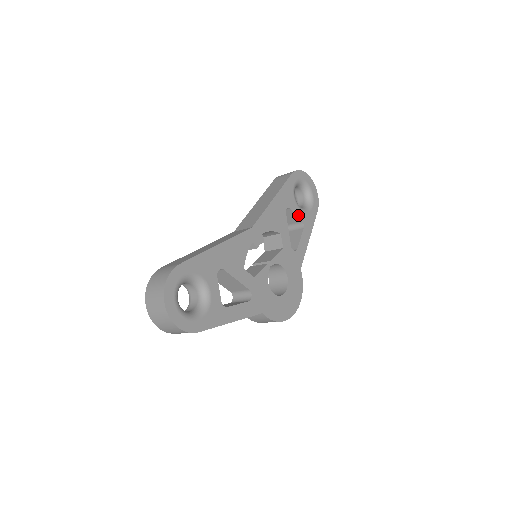
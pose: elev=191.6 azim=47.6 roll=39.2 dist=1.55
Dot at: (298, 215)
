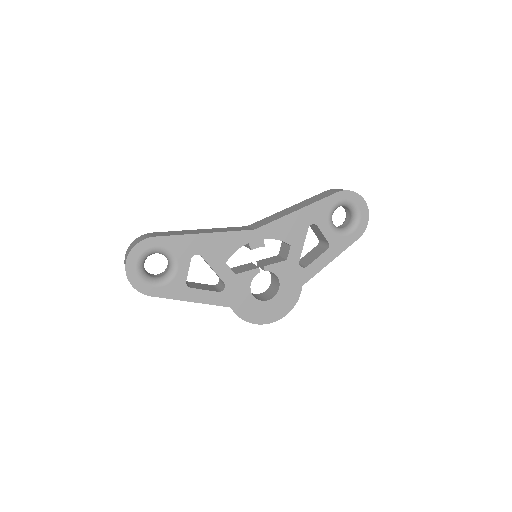
Dot at: (326, 235)
